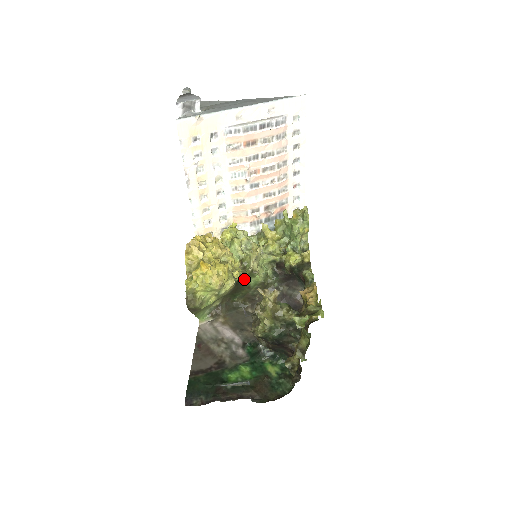
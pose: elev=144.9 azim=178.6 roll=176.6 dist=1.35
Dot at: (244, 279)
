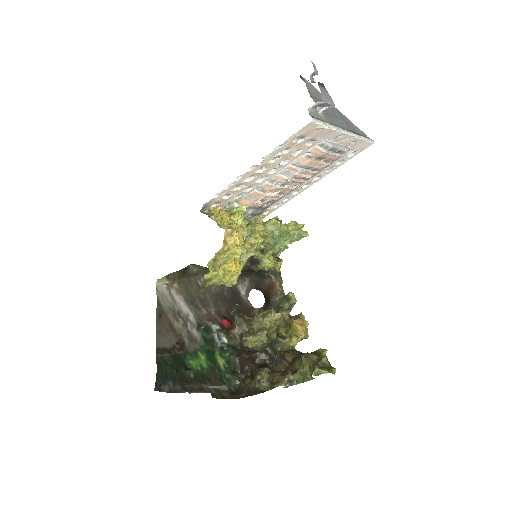
Dot at: occluded
